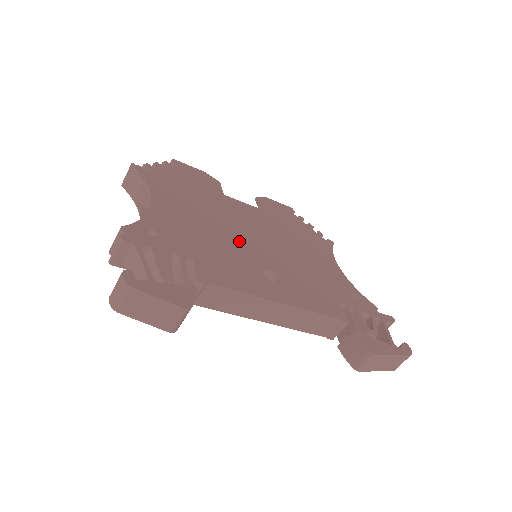
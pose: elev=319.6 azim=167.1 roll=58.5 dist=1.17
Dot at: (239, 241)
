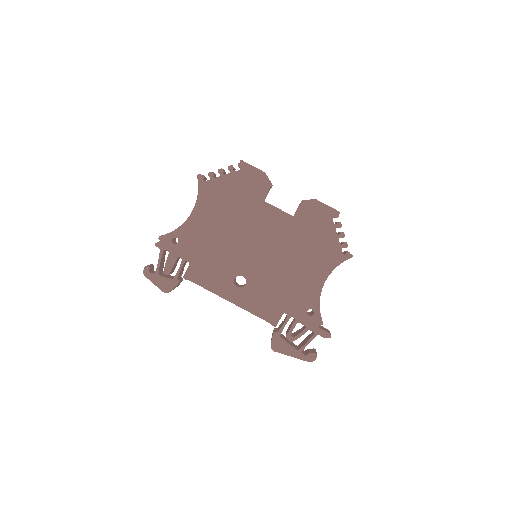
Dot at: (238, 250)
